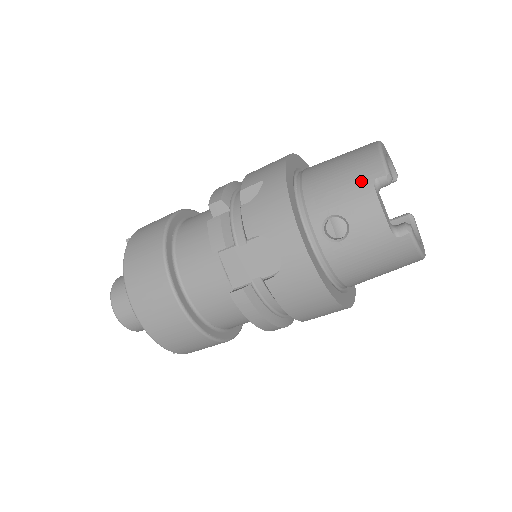
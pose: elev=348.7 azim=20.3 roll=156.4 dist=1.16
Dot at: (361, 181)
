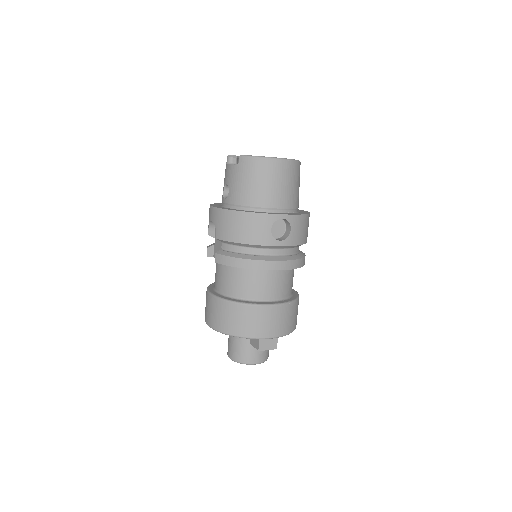
Dot at: occluded
